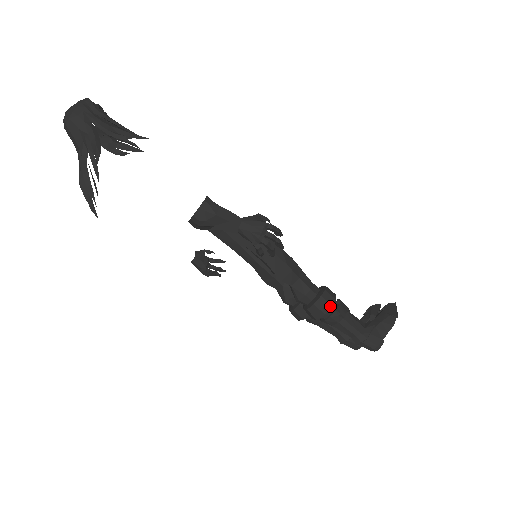
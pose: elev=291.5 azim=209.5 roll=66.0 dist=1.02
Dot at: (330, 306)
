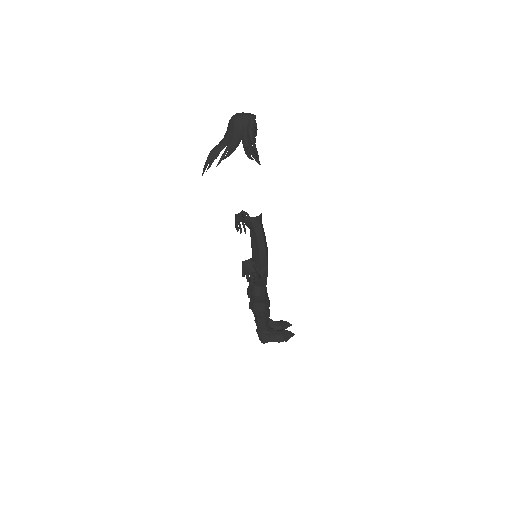
Dot at: (259, 311)
